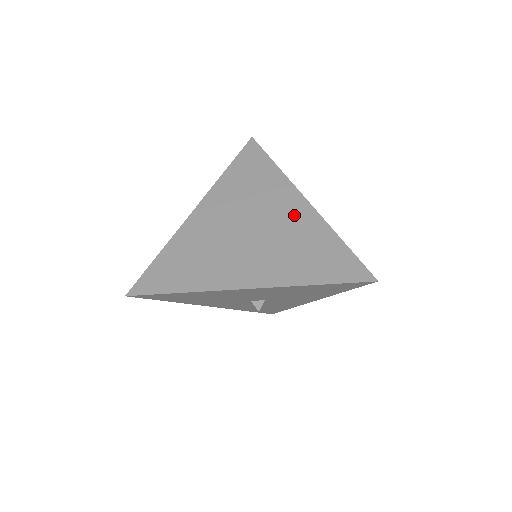
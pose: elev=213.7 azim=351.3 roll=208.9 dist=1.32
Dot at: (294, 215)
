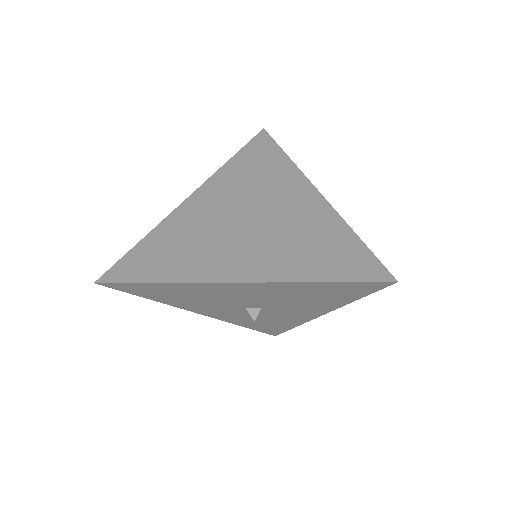
Dot at: (302, 206)
